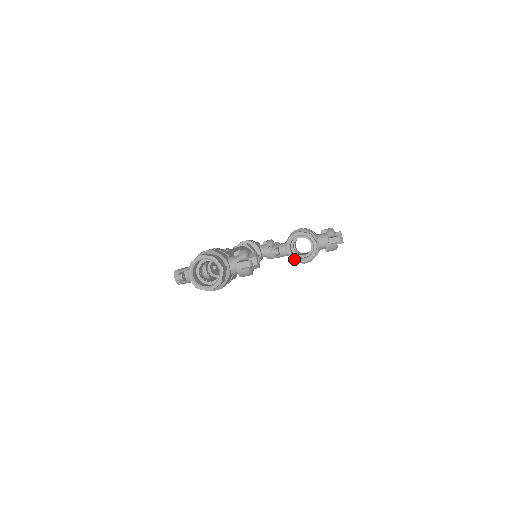
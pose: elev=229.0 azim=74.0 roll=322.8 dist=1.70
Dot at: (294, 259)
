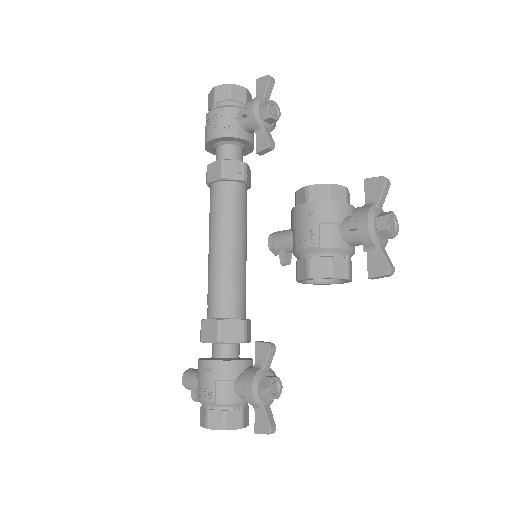
Dot at: occluded
